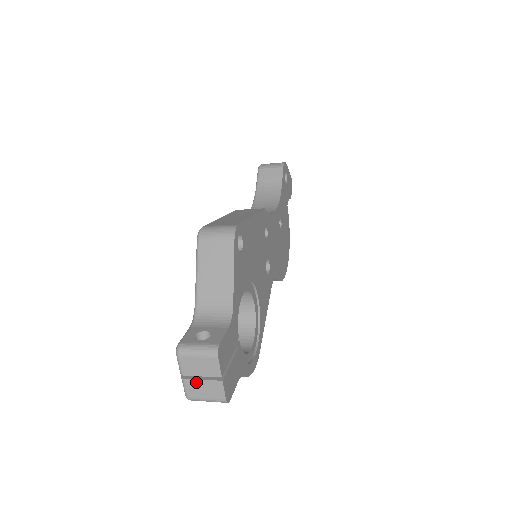
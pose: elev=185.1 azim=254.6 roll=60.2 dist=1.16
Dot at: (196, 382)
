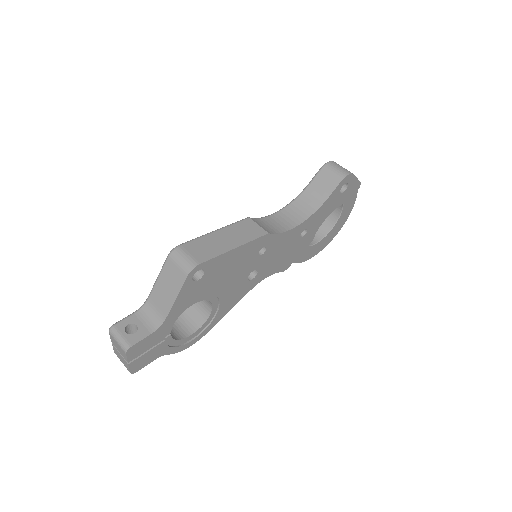
Dot at: (117, 351)
